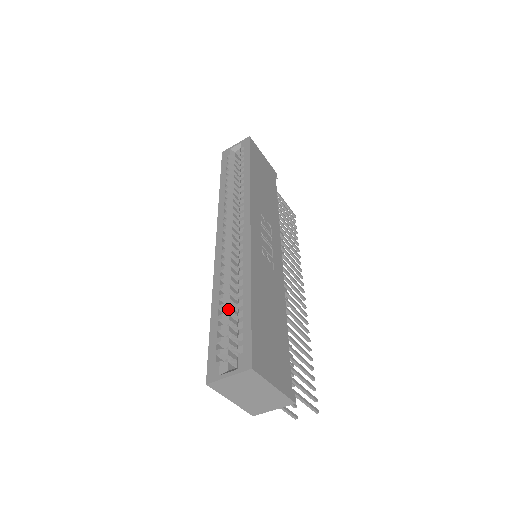
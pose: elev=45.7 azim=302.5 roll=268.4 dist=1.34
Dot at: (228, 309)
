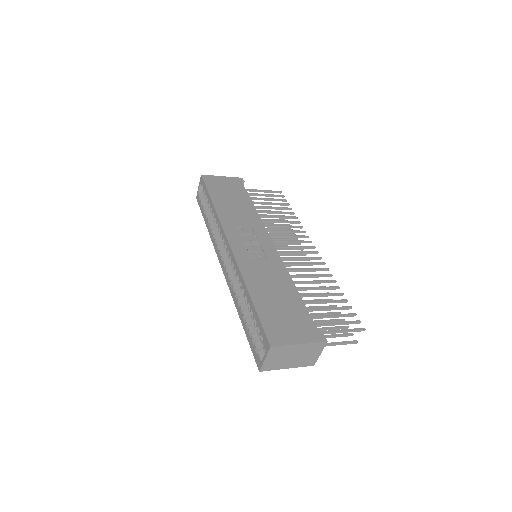
Dot at: (248, 313)
